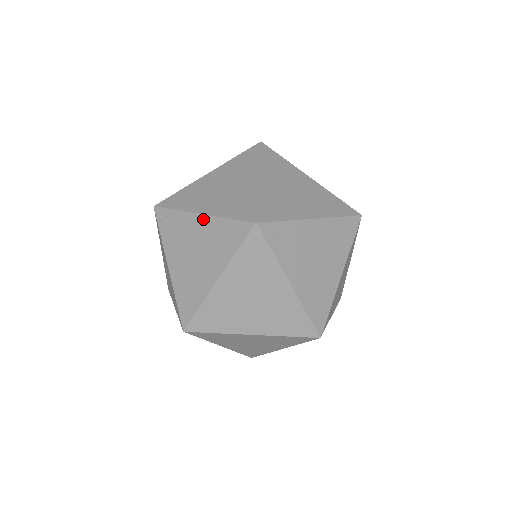
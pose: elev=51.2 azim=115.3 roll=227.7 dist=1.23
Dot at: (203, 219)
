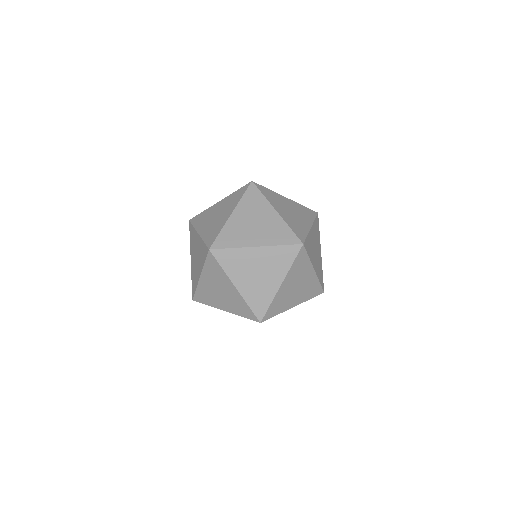
Dot at: (221, 202)
